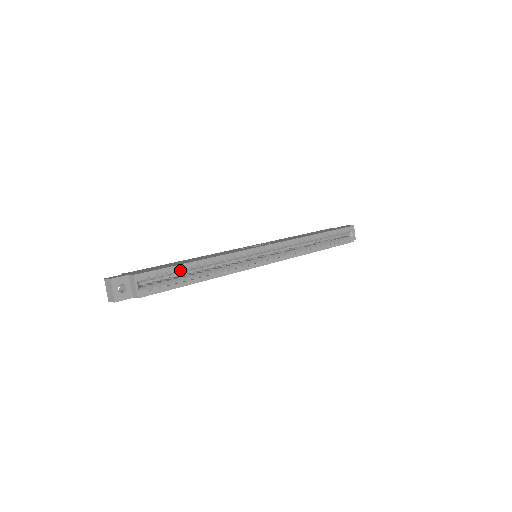
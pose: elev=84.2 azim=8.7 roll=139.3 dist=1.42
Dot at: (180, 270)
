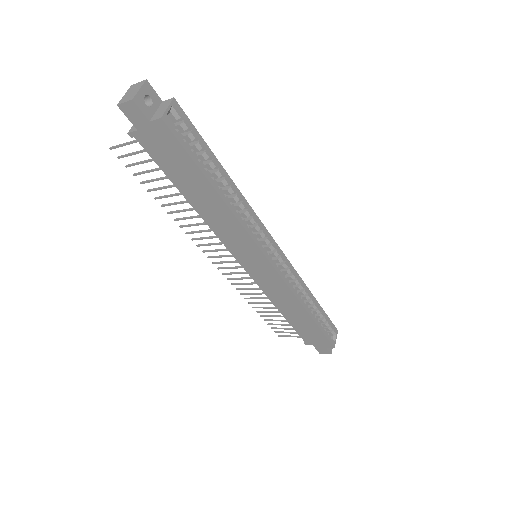
Dot at: (209, 155)
